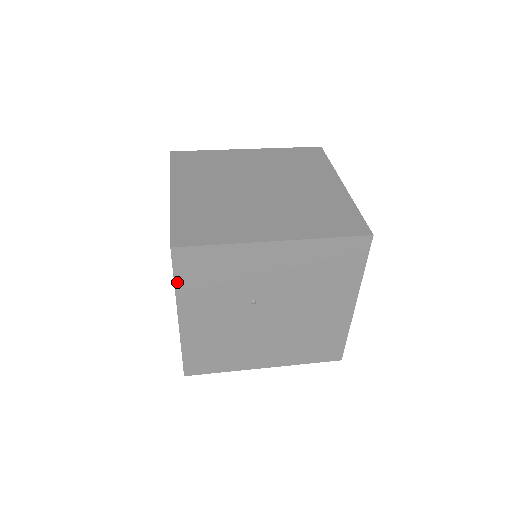
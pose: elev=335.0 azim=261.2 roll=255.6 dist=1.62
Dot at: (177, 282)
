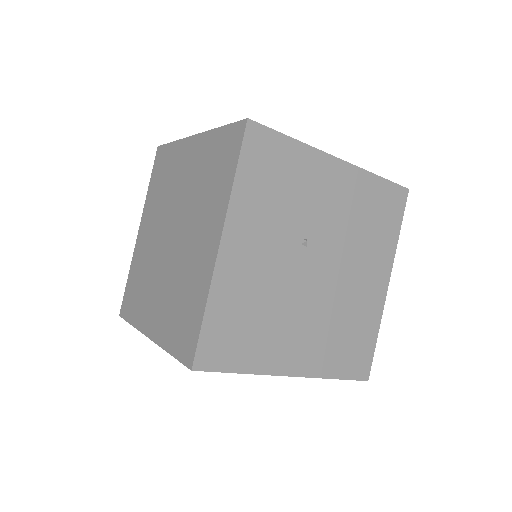
Dot at: (238, 175)
